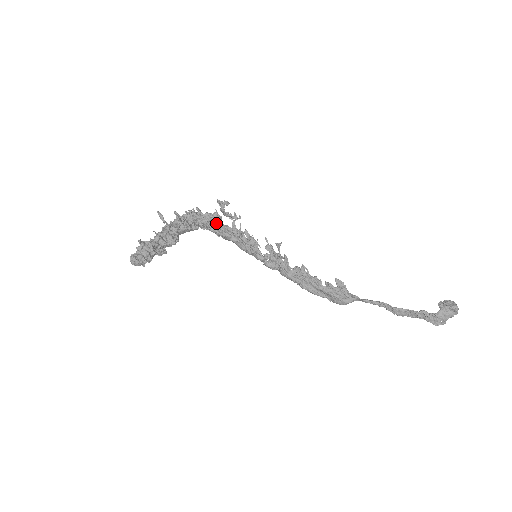
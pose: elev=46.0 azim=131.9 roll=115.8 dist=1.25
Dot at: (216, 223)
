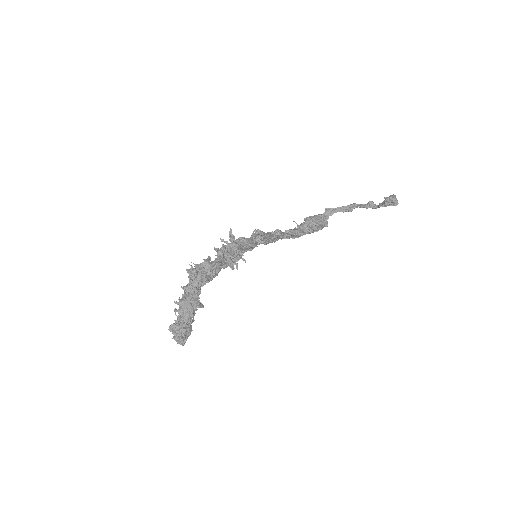
Dot at: occluded
